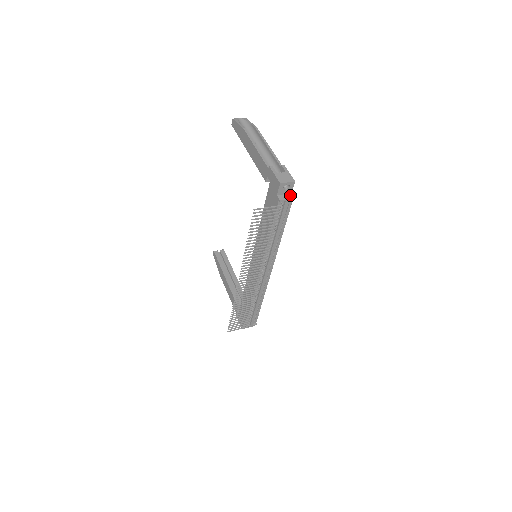
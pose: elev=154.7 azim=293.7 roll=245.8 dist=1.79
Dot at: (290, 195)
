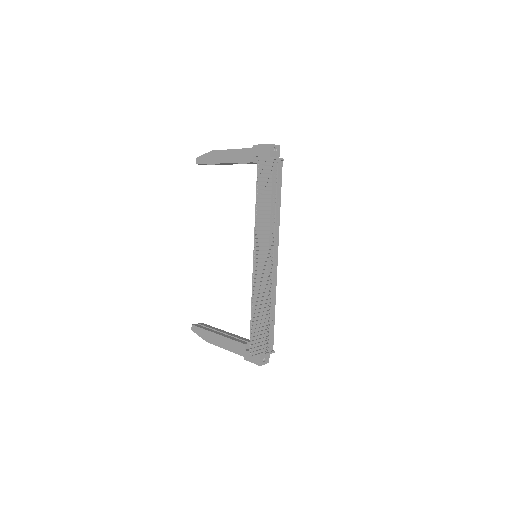
Dot at: occluded
